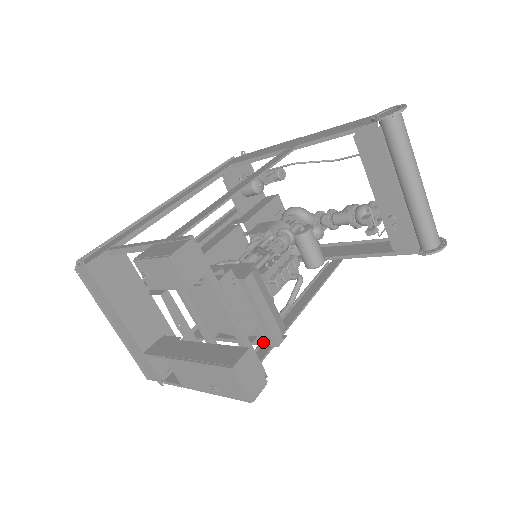
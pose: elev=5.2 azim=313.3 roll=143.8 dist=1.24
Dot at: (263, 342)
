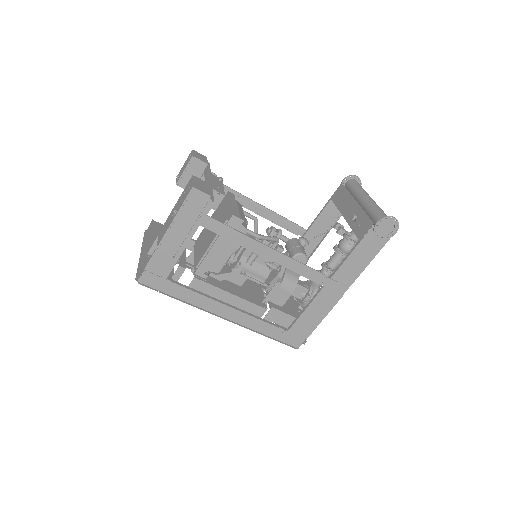
Dot at: (225, 220)
